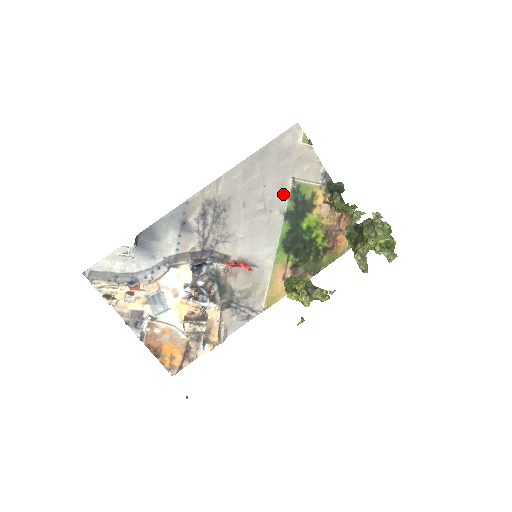
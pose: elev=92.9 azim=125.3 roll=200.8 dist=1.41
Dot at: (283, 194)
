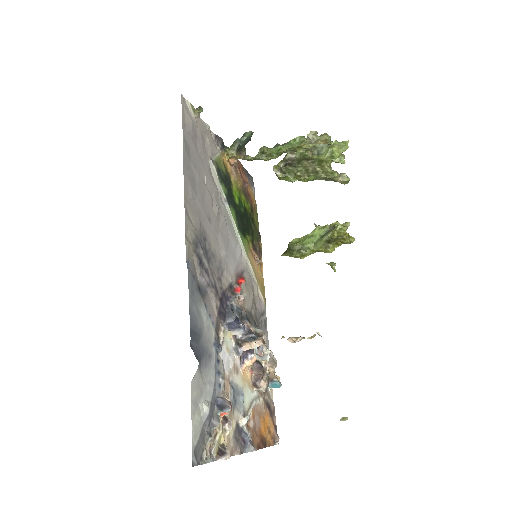
Dot at: (214, 182)
